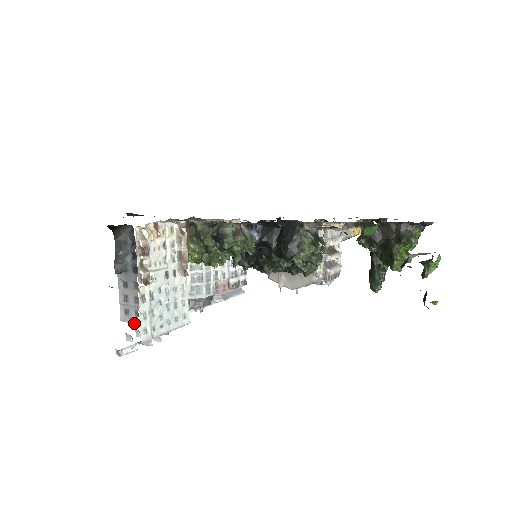
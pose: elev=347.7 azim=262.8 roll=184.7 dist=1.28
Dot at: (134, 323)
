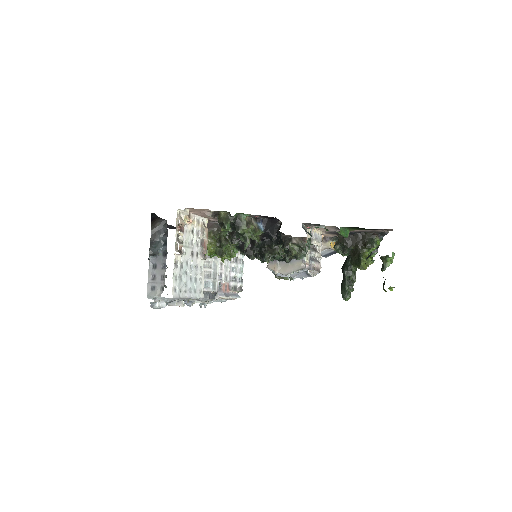
Dot at: (159, 296)
